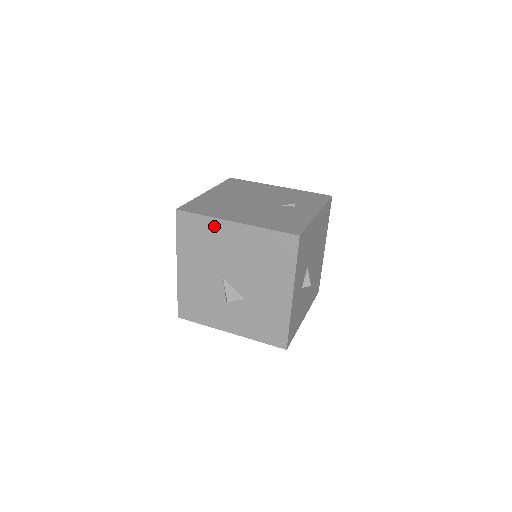
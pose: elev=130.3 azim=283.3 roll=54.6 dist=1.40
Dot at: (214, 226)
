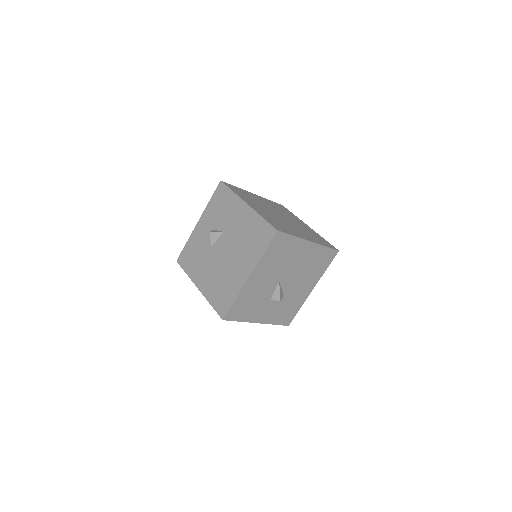
Dot at: (297, 244)
